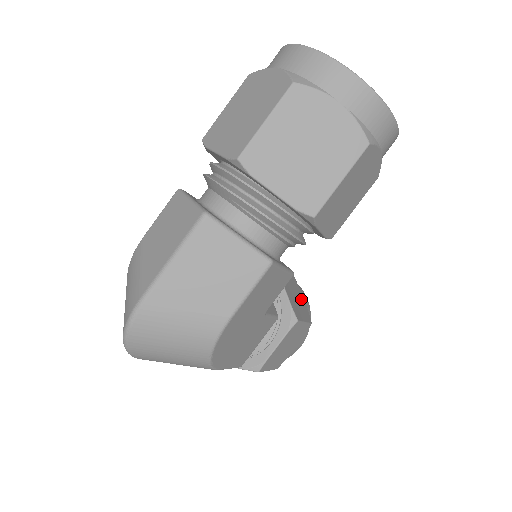
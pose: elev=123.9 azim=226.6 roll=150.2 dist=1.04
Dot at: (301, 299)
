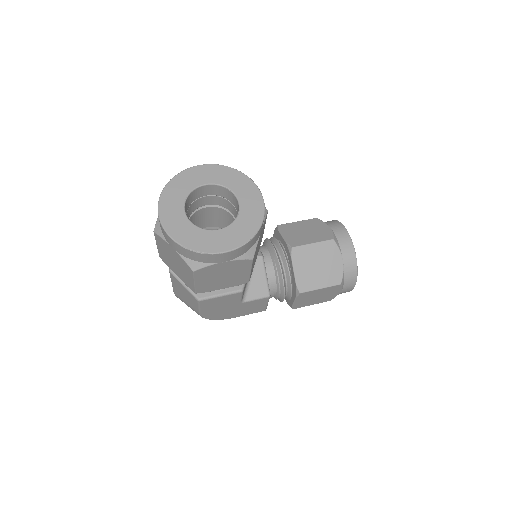
Dot at: (333, 265)
